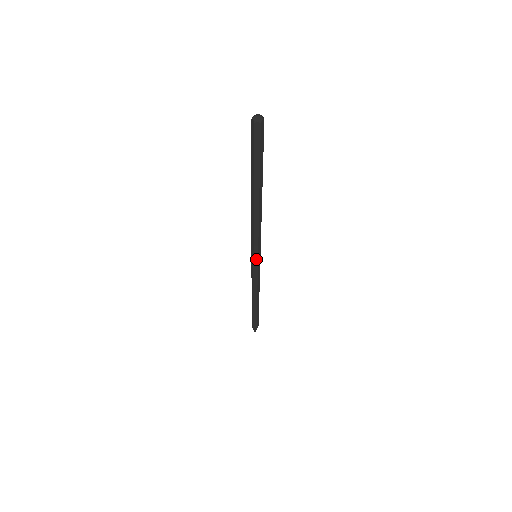
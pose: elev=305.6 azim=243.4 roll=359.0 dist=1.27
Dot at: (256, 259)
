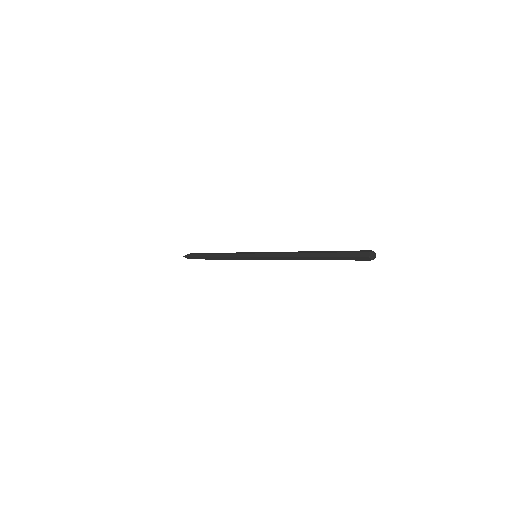
Dot at: (257, 259)
